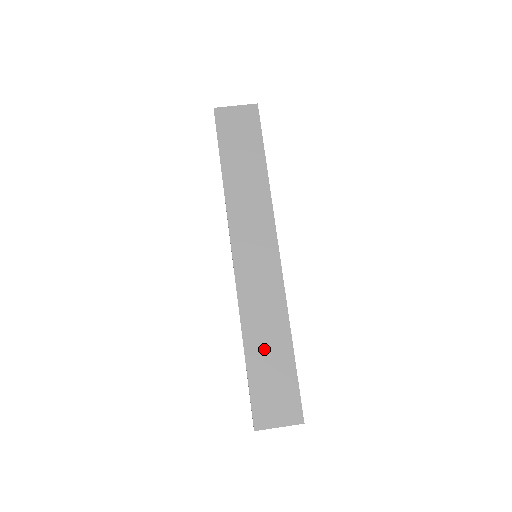
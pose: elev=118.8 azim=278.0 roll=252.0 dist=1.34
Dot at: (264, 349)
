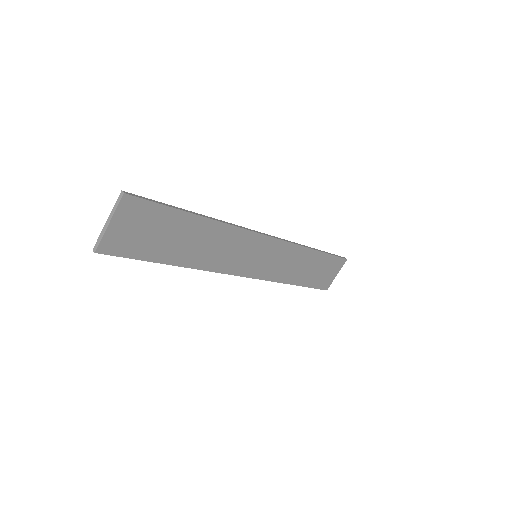
Dot at: (305, 272)
